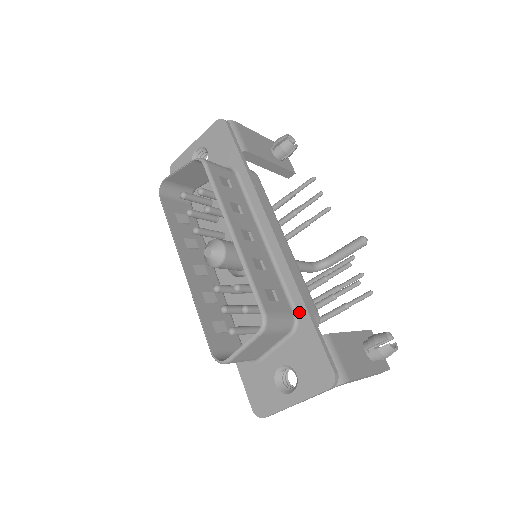
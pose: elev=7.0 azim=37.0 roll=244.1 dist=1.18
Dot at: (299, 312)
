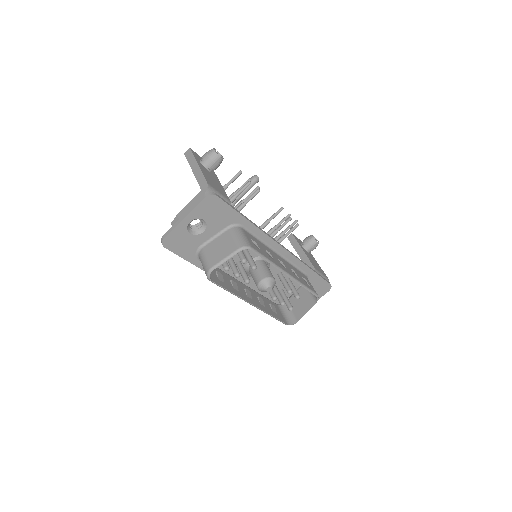
Dot at: (308, 273)
